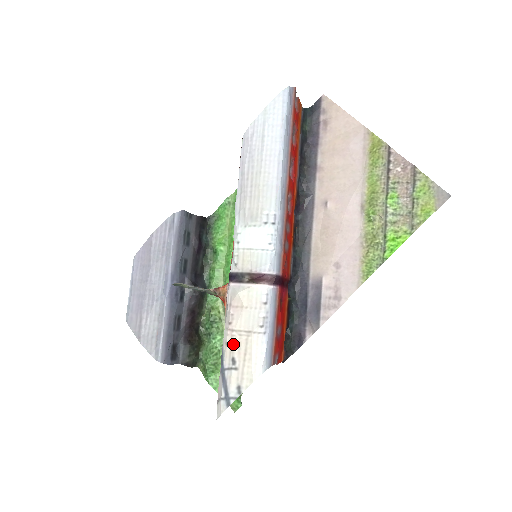
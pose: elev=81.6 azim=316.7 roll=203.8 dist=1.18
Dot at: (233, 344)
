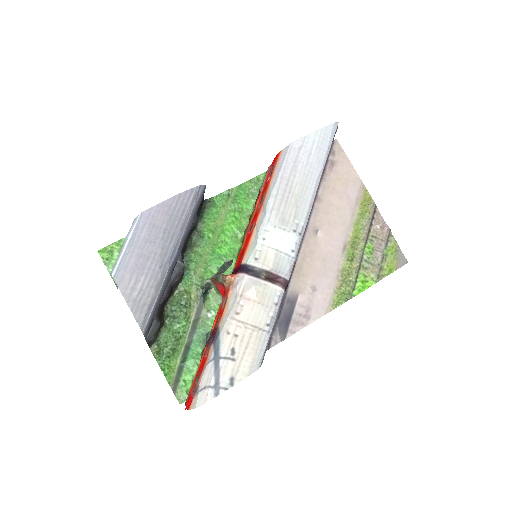
Dot at: (236, 335)
